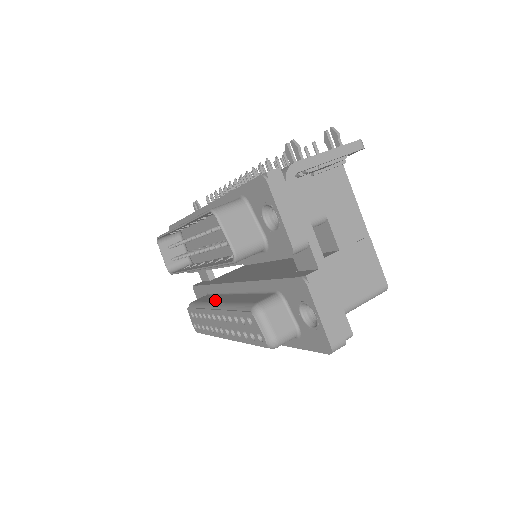
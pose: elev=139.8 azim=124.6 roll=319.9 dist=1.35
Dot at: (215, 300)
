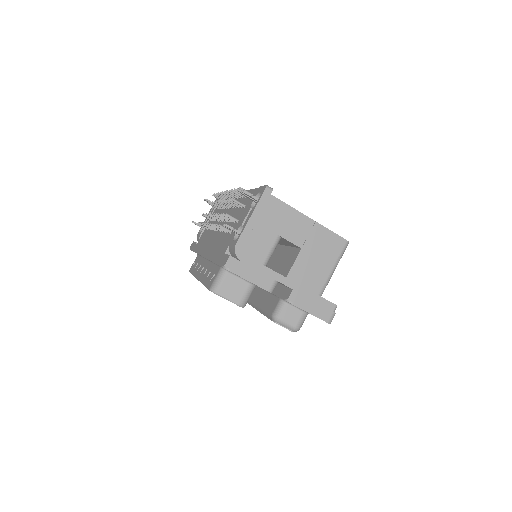
Dot at: (250, 296)
